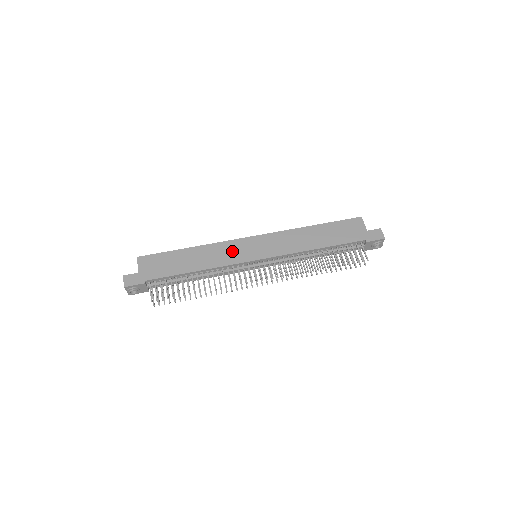
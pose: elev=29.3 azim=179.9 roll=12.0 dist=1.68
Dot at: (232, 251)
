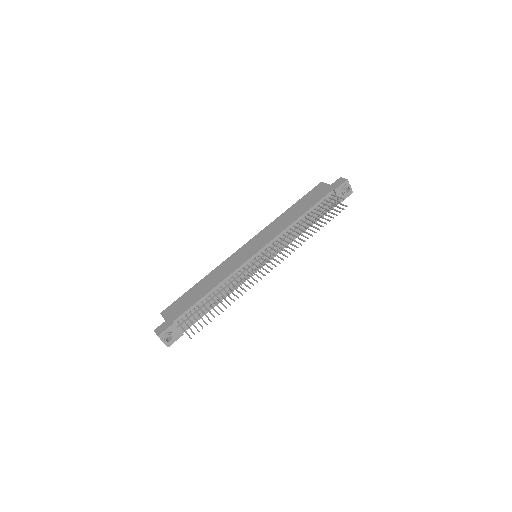
Dot at: (233, 262)
